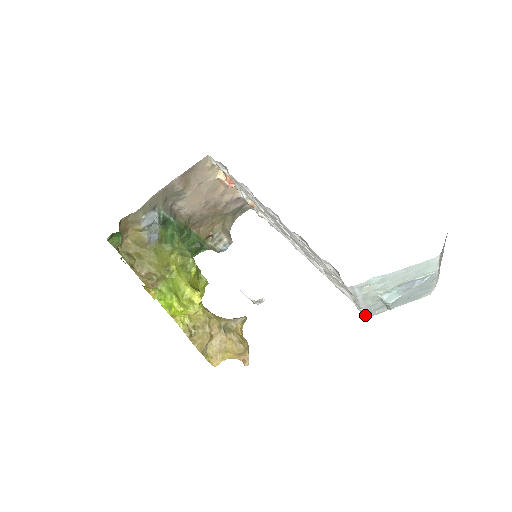
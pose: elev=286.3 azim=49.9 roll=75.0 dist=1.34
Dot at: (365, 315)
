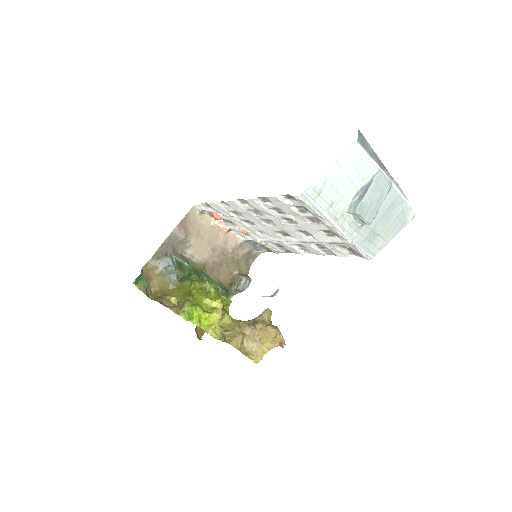
Dot at: (365, 254)
